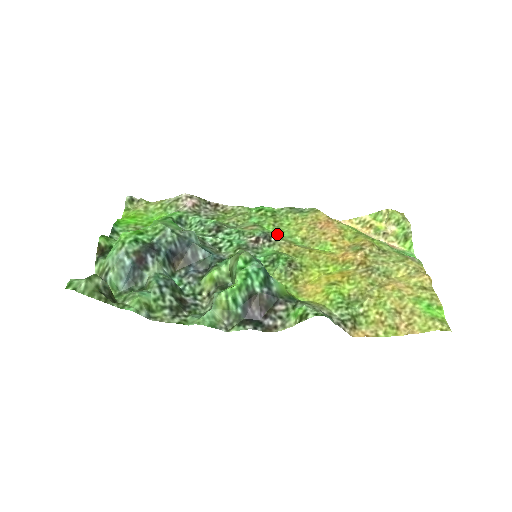
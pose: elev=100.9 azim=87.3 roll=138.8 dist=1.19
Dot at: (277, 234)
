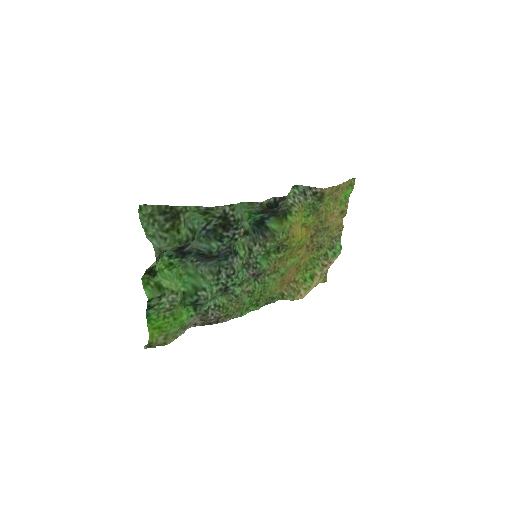
Dot at: (265, 282)
